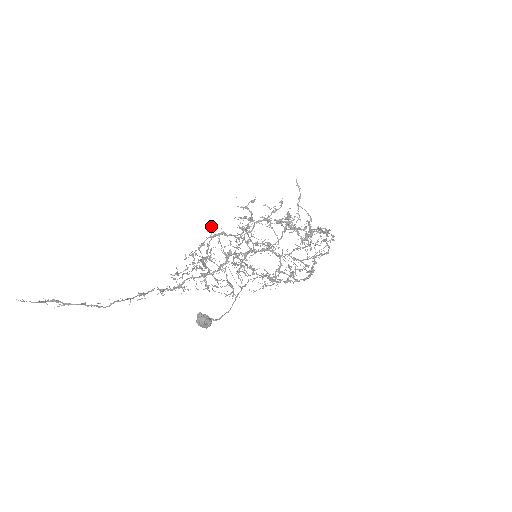
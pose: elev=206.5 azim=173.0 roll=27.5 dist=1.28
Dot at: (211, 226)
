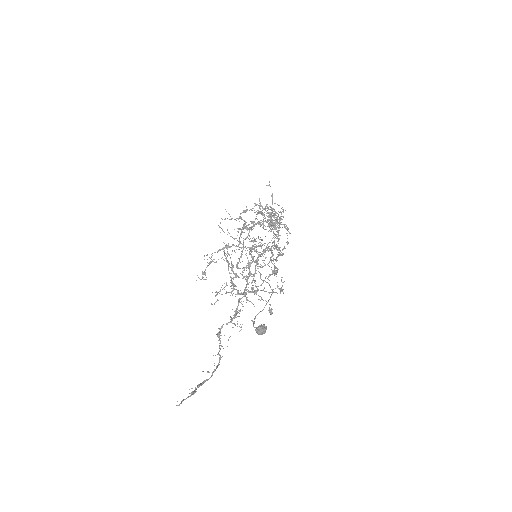
Dot at: (226, 247)
